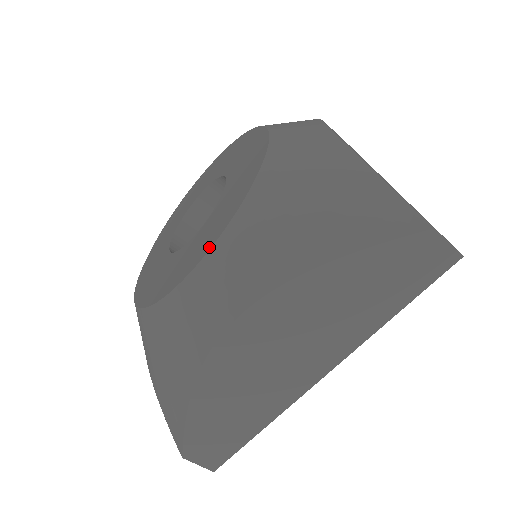
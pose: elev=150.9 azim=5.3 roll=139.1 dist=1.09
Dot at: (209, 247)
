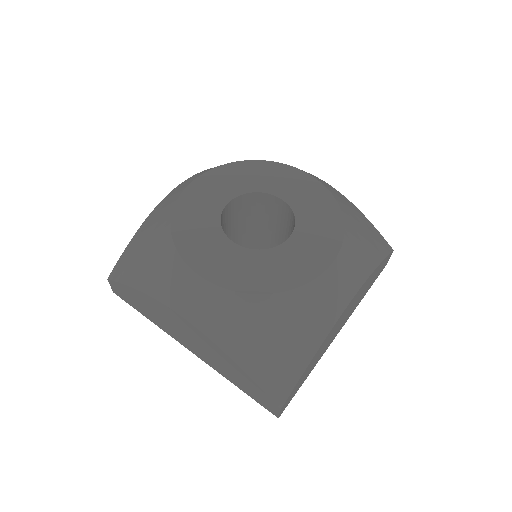
Dot at: (218, 283)
